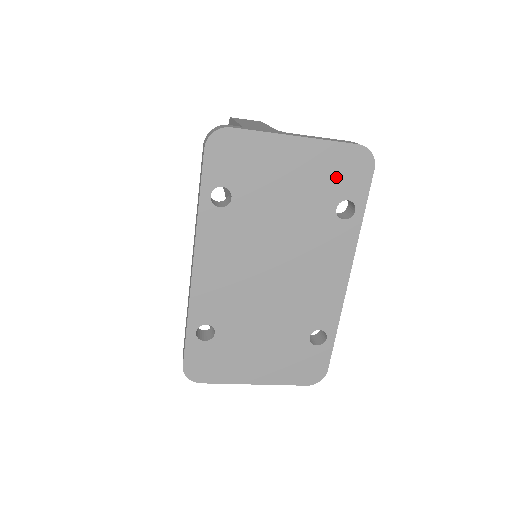
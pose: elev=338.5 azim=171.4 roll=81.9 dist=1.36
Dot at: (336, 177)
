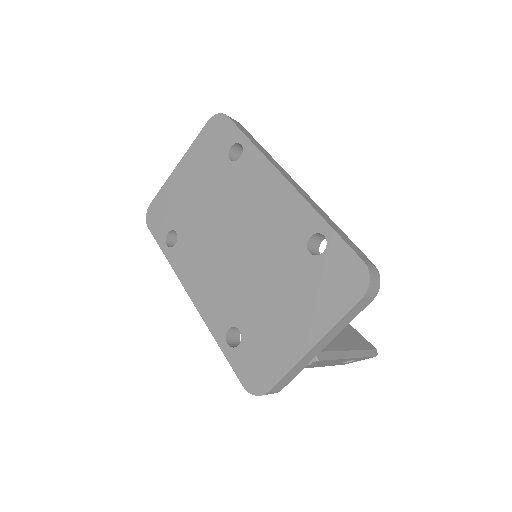
Dot at: (213, 149)
